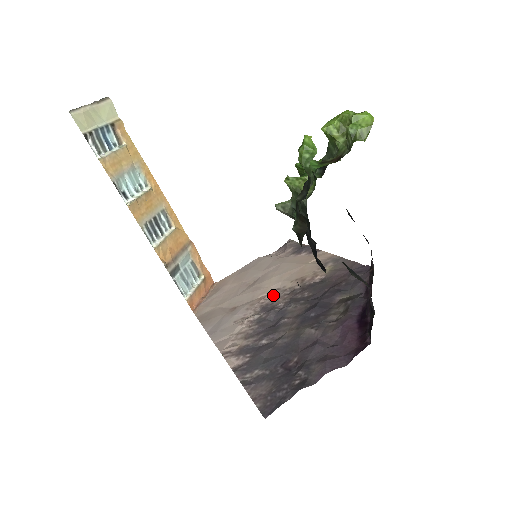
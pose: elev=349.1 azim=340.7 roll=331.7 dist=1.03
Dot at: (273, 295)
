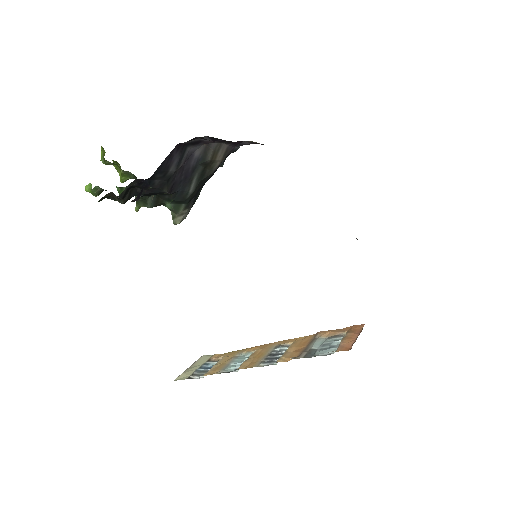
Dot at: occluded
